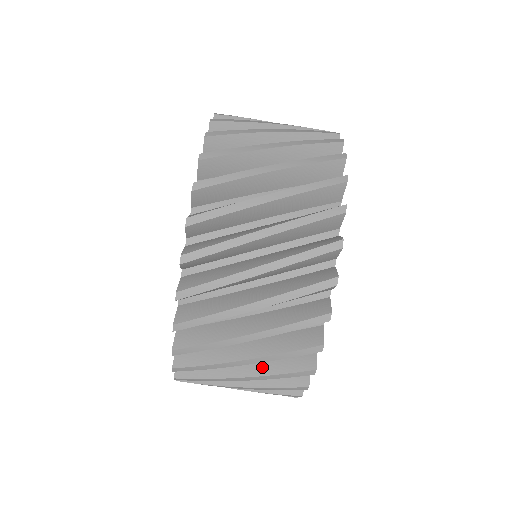
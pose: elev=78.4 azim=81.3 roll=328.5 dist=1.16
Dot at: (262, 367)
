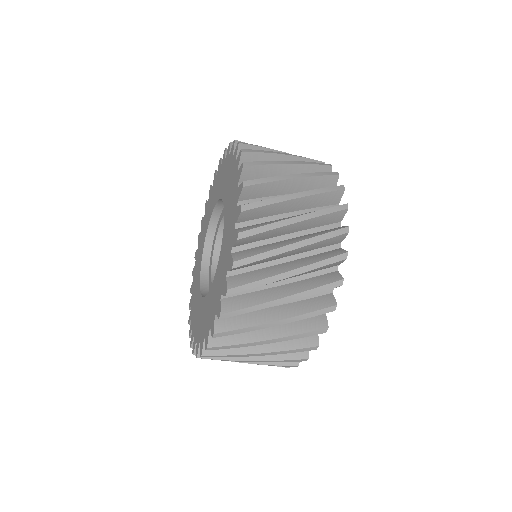
Dot at: occluded
